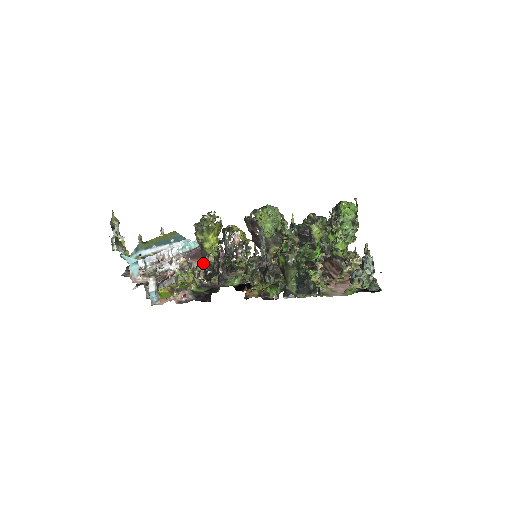
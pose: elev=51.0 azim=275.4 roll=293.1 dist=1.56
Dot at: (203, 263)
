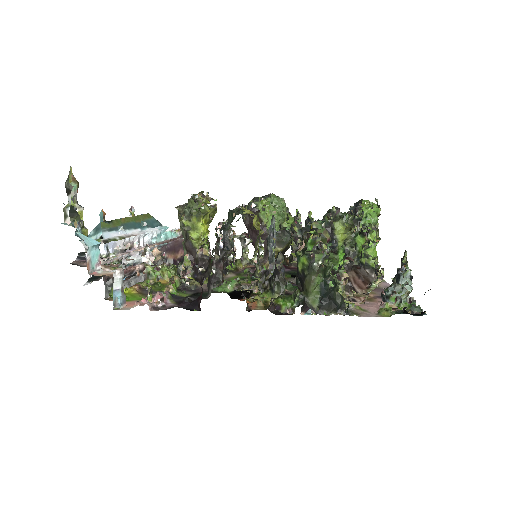
Dot at: (180, 260)
